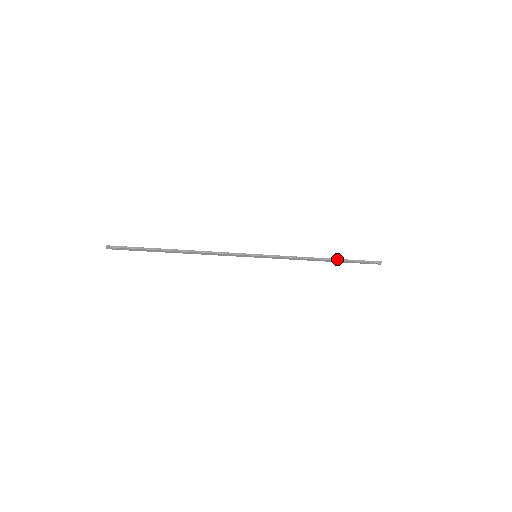
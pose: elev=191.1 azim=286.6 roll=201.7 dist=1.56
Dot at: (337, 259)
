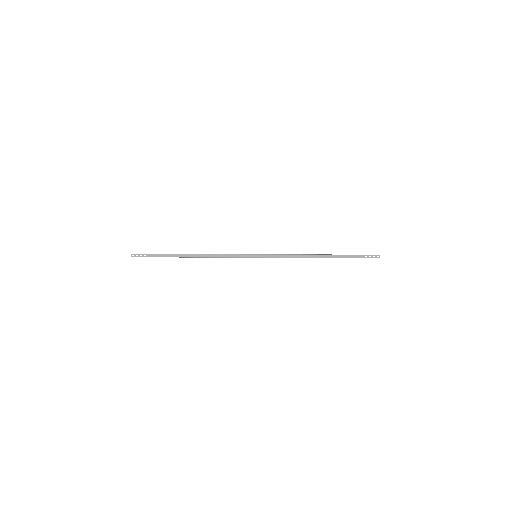
Dot at: occluded
